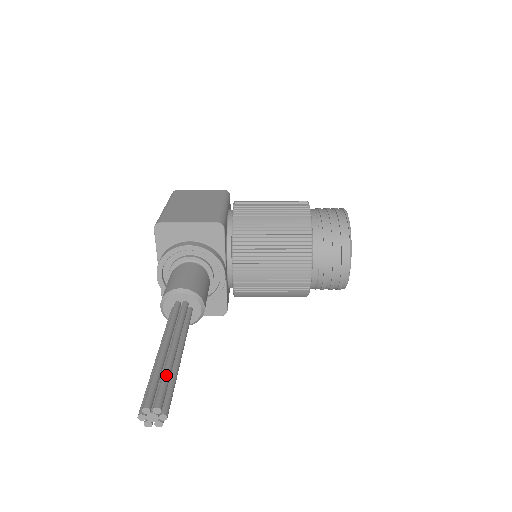
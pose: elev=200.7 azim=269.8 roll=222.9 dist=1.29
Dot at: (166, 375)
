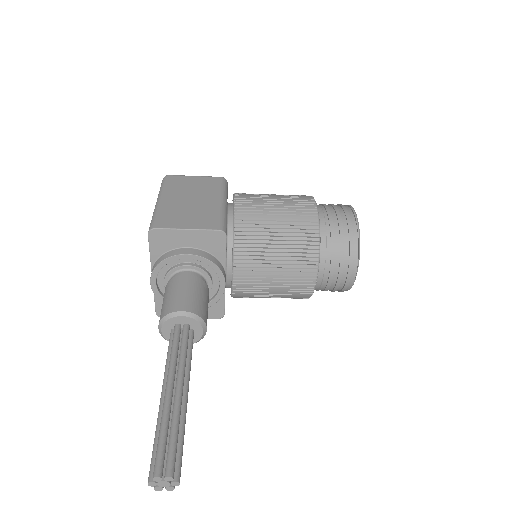
Dot at: (175, 430)
